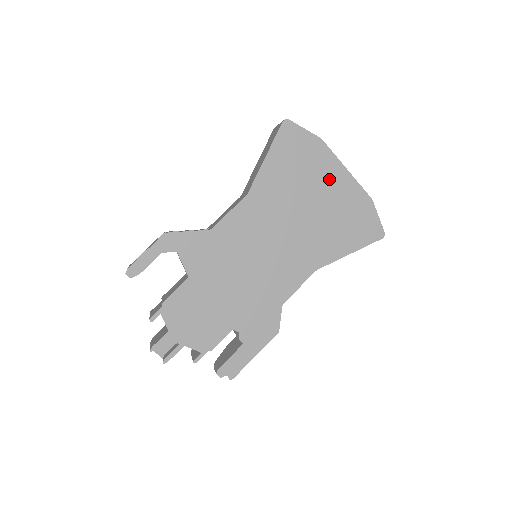
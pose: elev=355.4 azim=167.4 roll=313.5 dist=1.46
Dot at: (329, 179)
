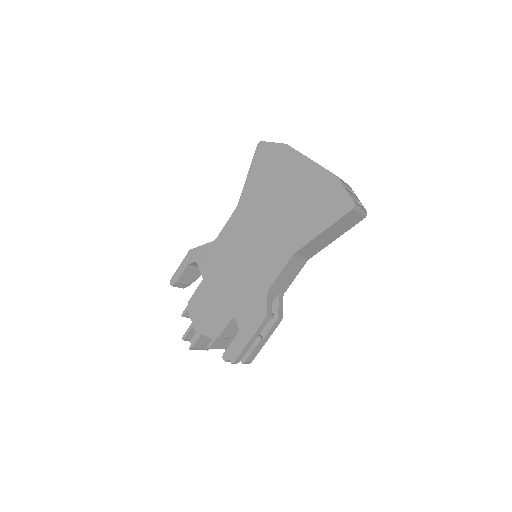
Dot at: (296, 173)
